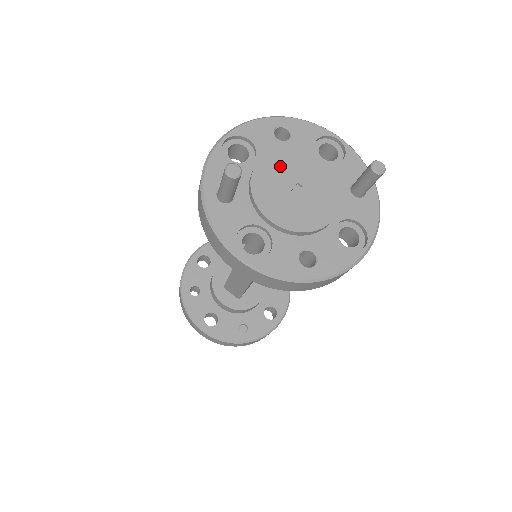
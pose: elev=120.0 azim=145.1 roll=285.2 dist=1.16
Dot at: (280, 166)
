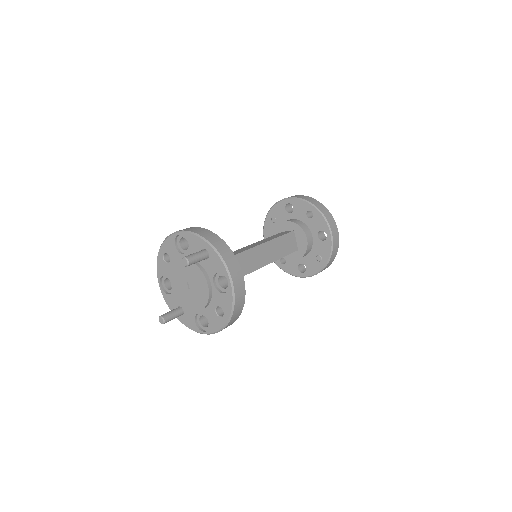
Dot at: (177, 281)
